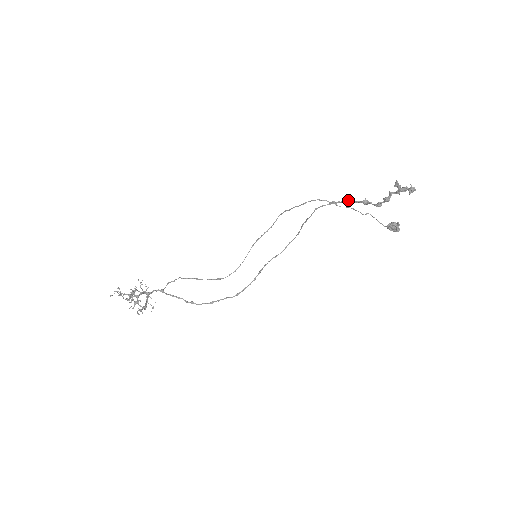
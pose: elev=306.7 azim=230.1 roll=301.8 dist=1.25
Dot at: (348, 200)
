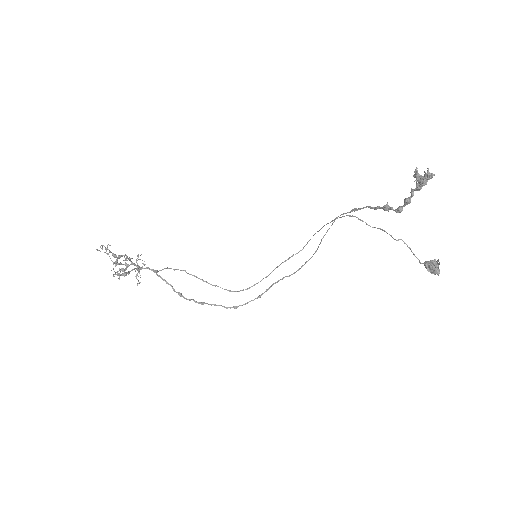
Dot at: (370, 206)
